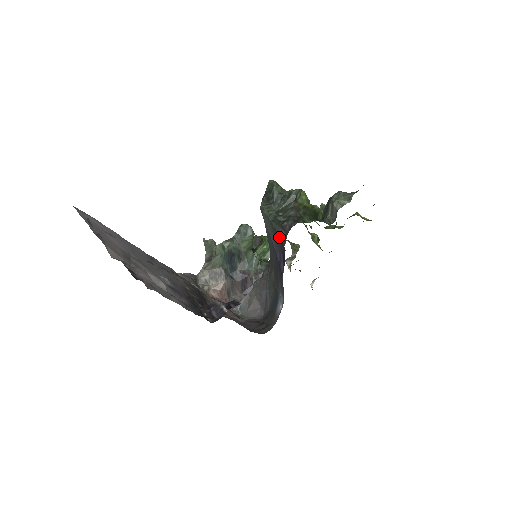
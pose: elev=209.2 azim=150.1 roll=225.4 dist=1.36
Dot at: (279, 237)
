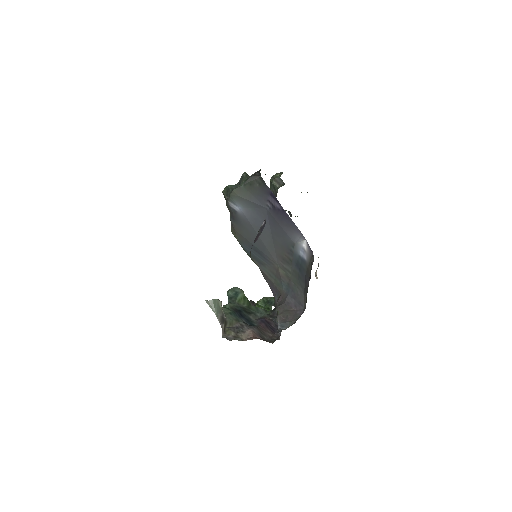
Dot at: (257, 185)
